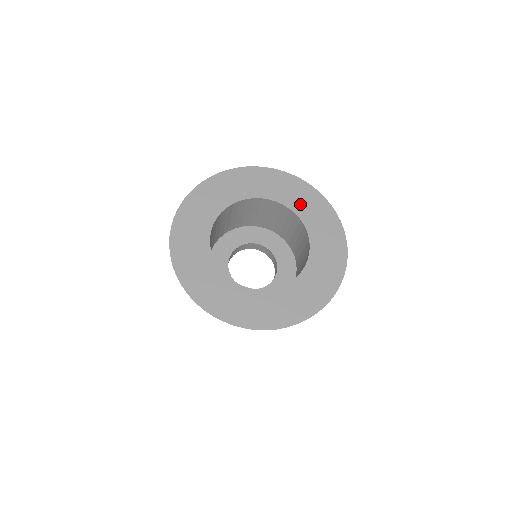
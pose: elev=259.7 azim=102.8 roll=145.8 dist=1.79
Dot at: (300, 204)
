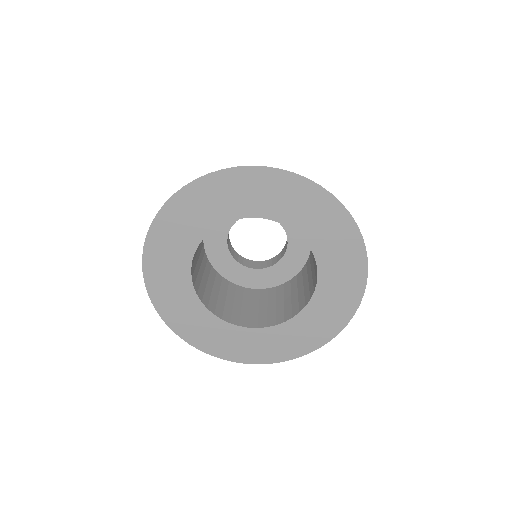
Dot at: (305, 219)
